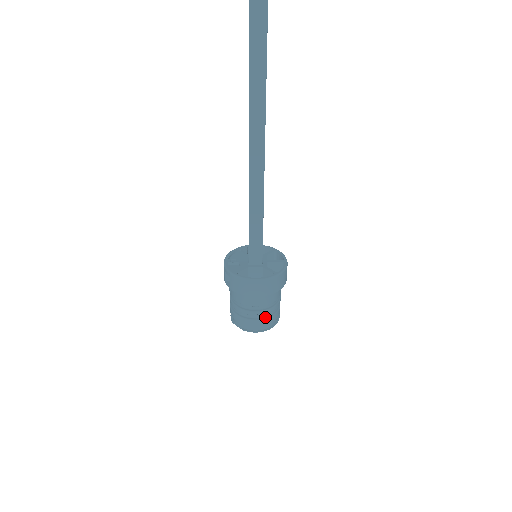
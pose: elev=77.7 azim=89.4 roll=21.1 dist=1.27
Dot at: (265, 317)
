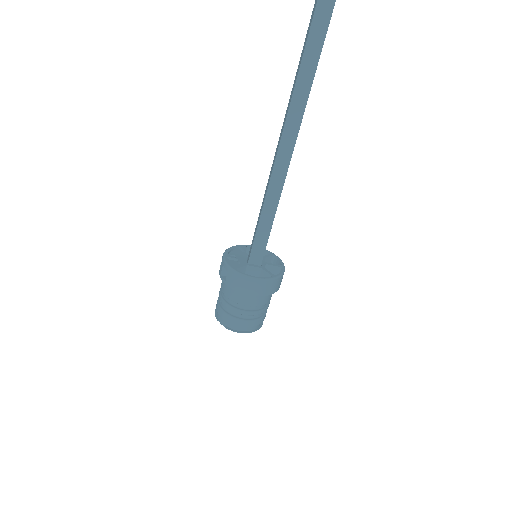
Dot at: (252, 319)
